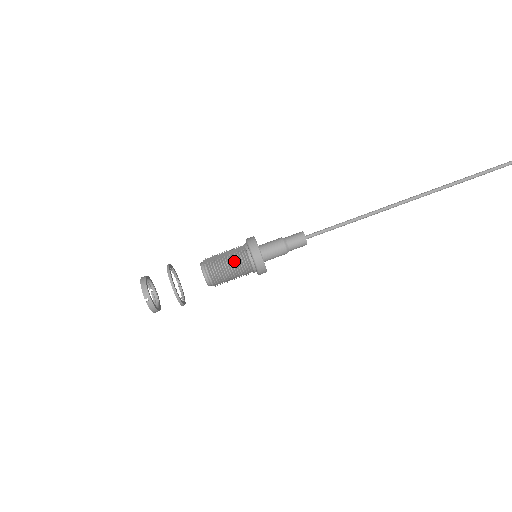
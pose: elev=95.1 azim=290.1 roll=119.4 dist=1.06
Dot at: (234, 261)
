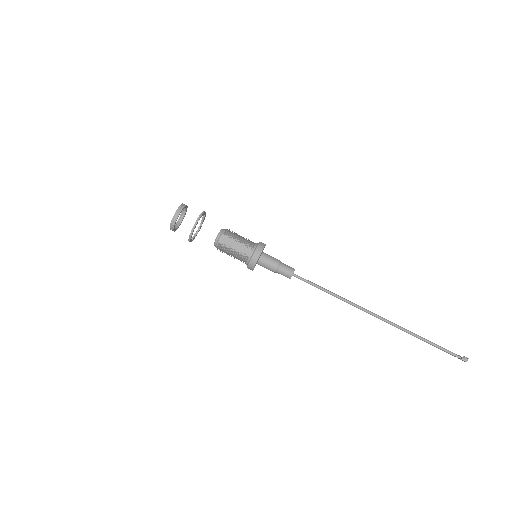
Dot at: (236, 256)
